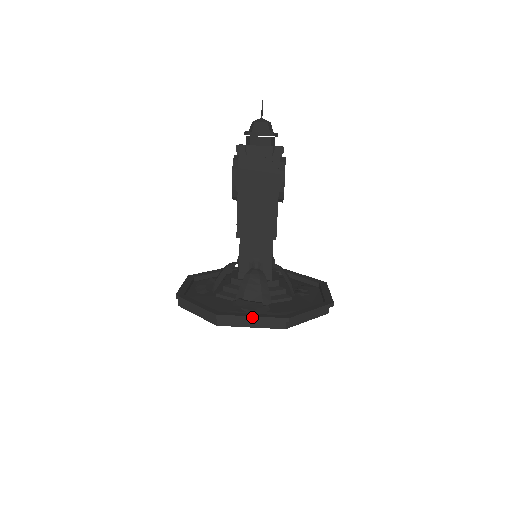
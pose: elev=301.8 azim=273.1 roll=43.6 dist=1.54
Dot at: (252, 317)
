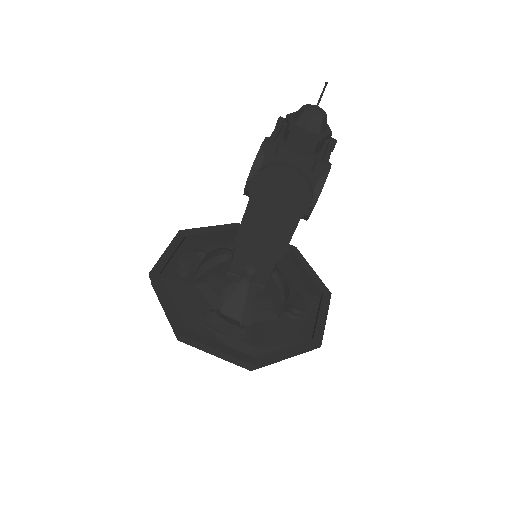
Dot at: (217, 351)
